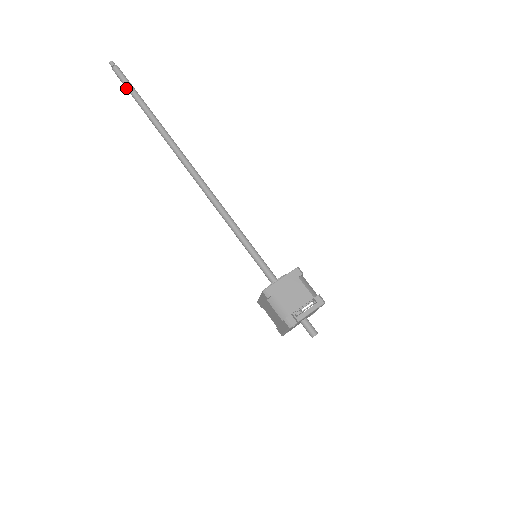
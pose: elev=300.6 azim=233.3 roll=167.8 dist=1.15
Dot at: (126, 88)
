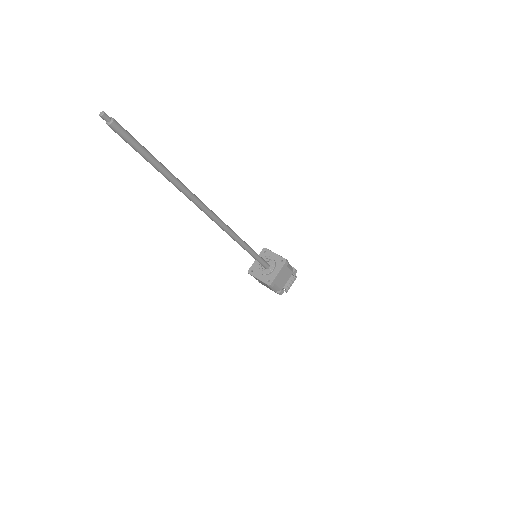
Dot at: occluded
